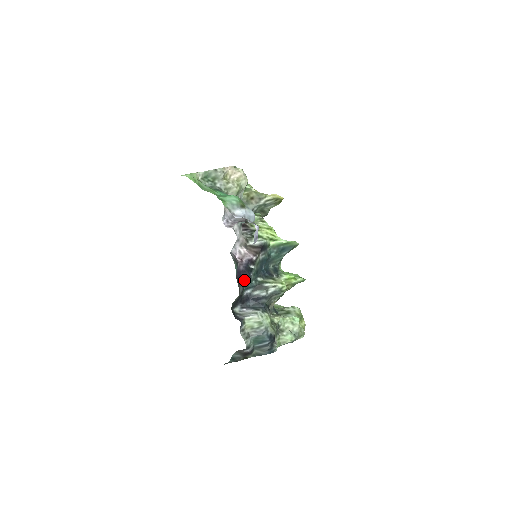
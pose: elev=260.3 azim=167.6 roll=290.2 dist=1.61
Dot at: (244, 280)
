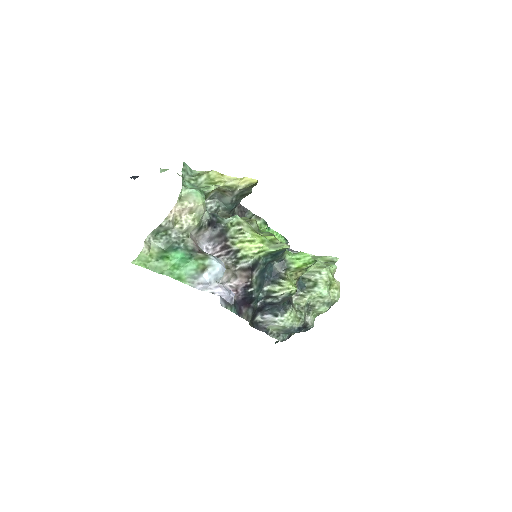
Dot at: (249, 302)
